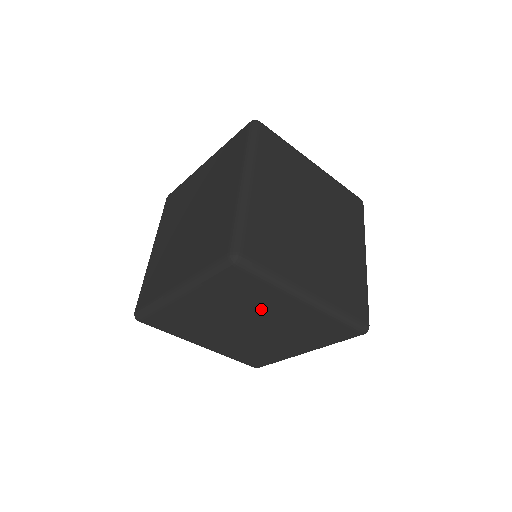
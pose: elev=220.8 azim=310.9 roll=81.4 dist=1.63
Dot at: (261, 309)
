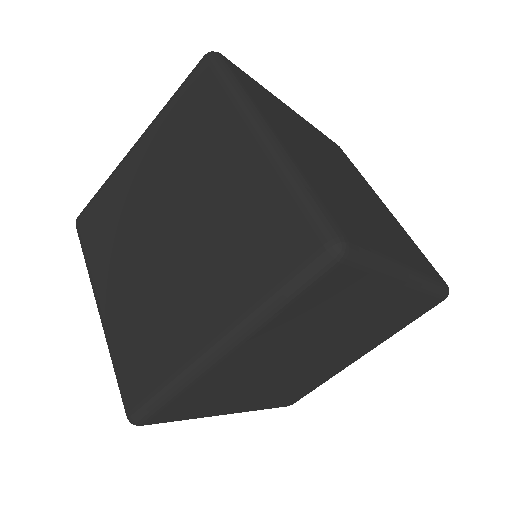
Dot at: occluded
